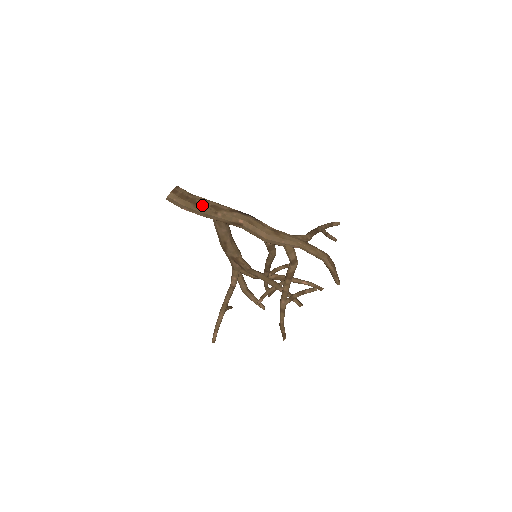
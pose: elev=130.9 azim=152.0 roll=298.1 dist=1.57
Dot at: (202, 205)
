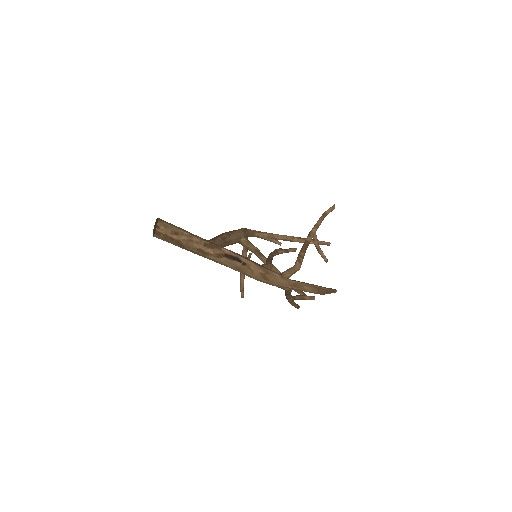
Dot at: (189, 248)
